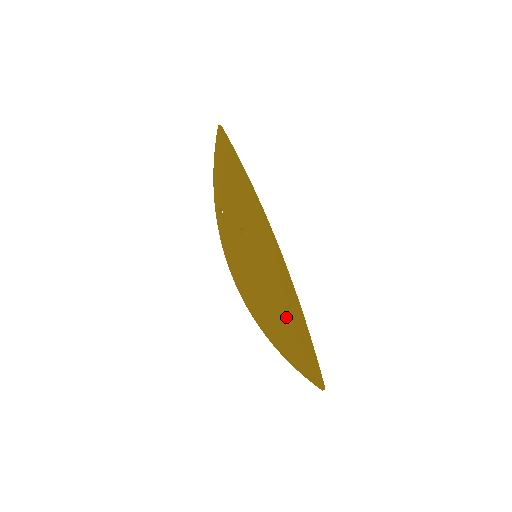
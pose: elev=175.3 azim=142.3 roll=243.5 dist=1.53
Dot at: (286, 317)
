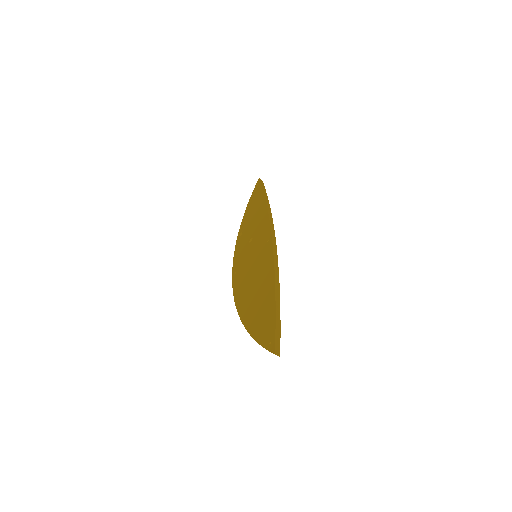
Dot at: (263, 294)
